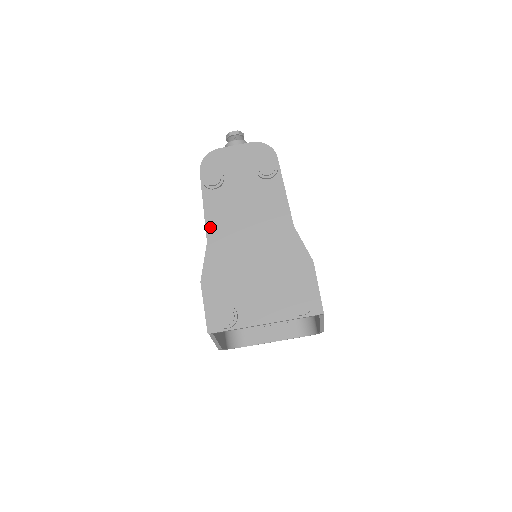
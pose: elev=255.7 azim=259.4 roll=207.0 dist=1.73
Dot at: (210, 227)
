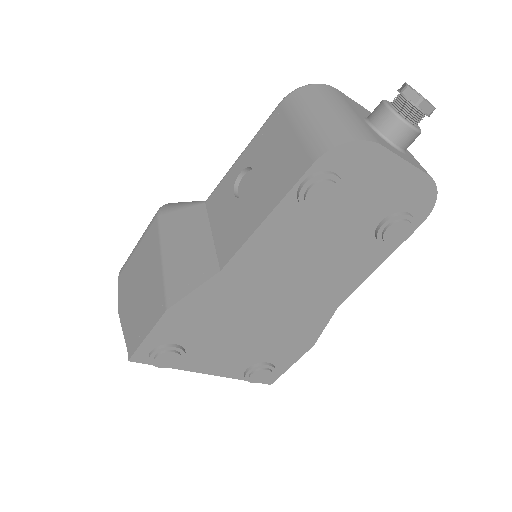
Dot at: (244, 255)
